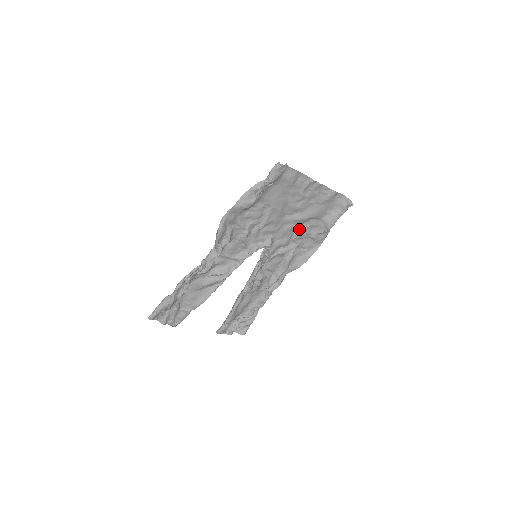
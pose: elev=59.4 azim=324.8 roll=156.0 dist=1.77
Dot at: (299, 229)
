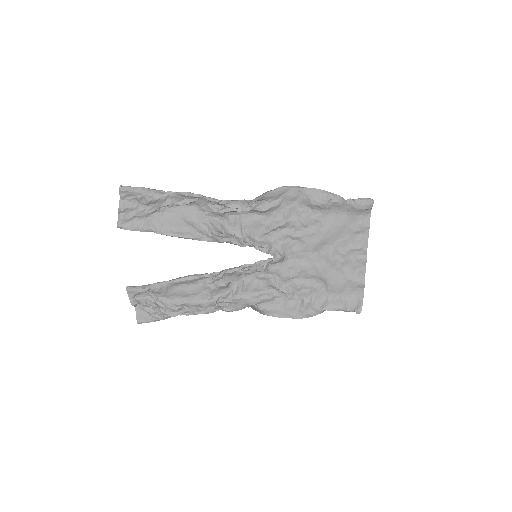
Dot at: (307, 280)
